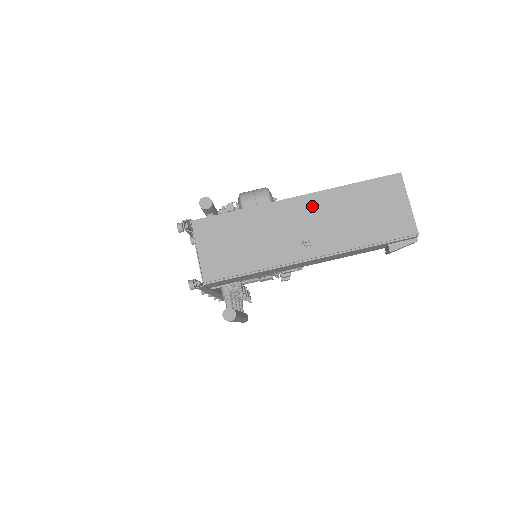
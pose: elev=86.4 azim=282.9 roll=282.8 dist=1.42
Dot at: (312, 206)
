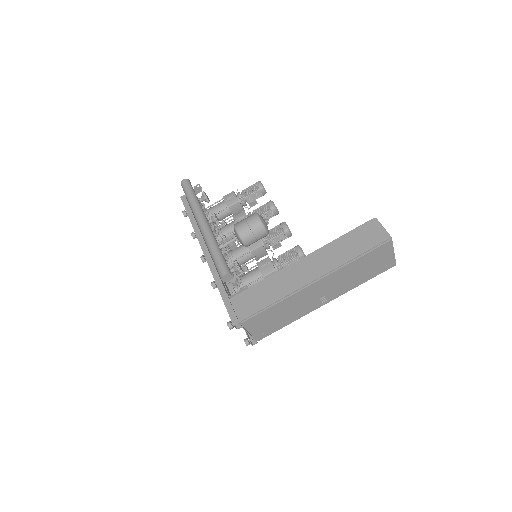
Dot at: (327, 281)
